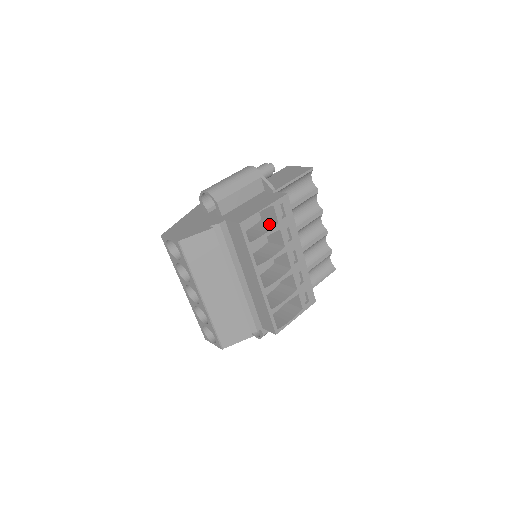
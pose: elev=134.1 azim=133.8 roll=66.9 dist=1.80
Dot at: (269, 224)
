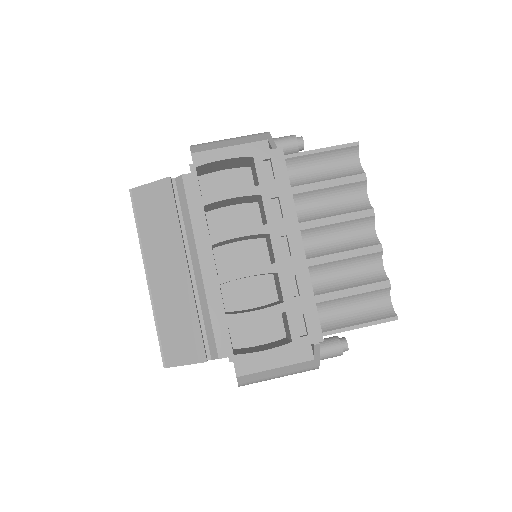
Dot at: occluded
